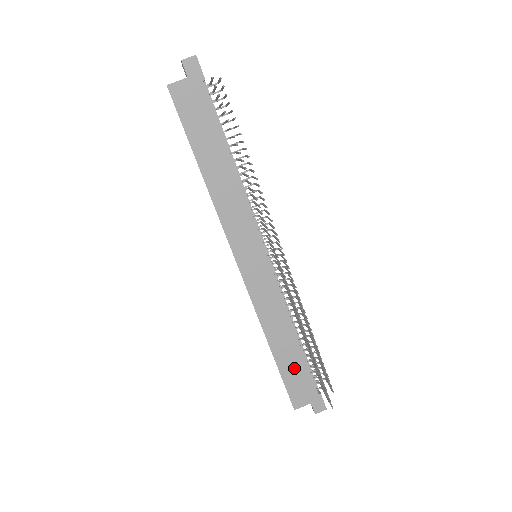
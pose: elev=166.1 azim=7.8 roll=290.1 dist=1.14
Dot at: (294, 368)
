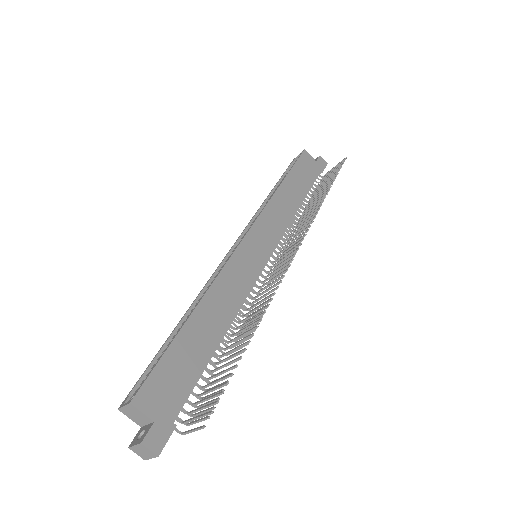
Dot at: (187, 359)
